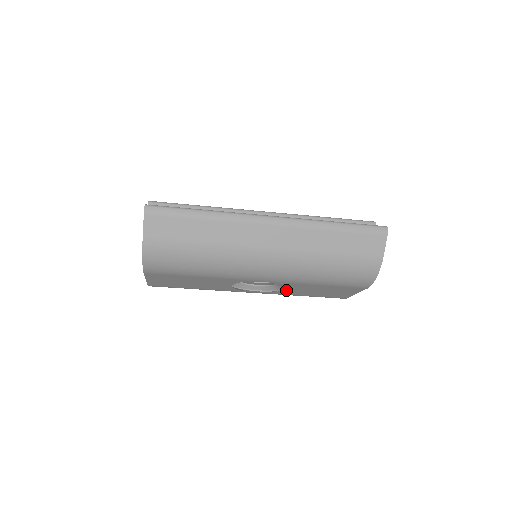
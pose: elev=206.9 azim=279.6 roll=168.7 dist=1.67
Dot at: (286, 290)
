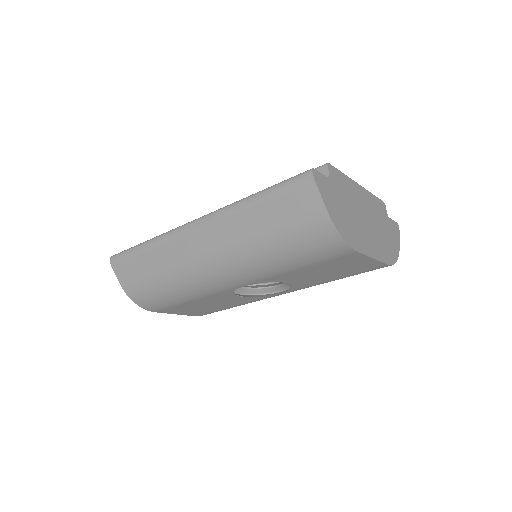
Dot at: (296, 283)
